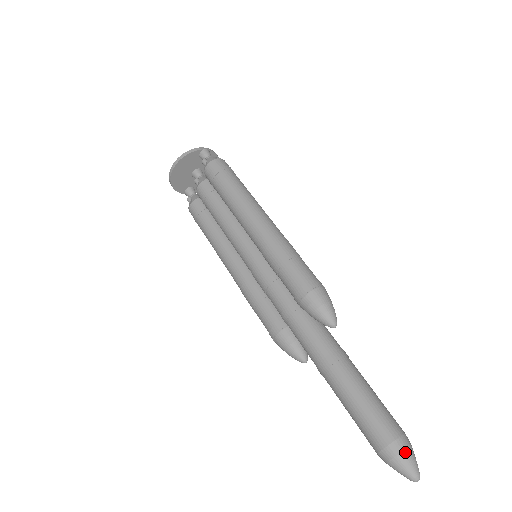
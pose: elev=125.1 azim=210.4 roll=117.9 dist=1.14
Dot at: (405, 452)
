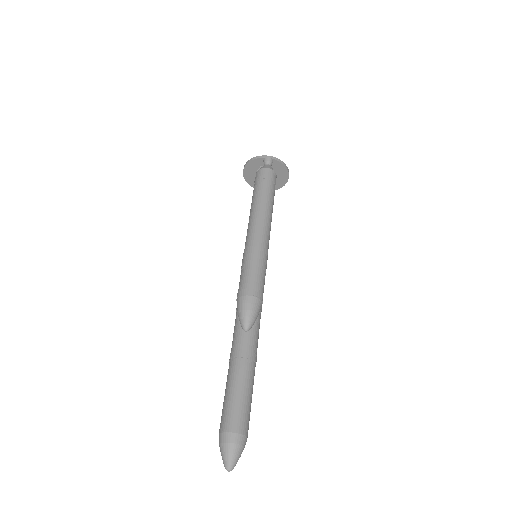
Dot at: (227, 444)
